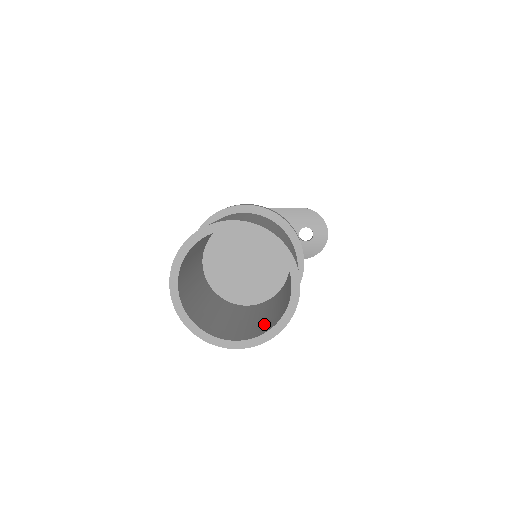
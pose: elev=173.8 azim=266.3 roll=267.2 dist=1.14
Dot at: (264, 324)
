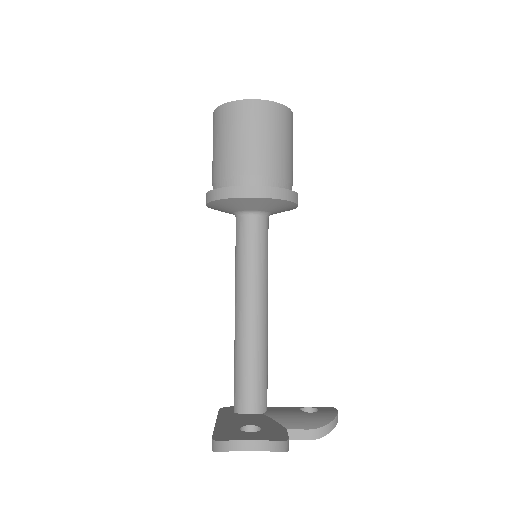
Dot at: (271, 123)
